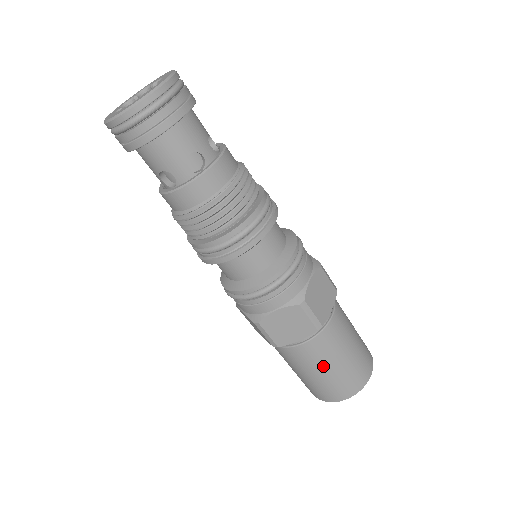
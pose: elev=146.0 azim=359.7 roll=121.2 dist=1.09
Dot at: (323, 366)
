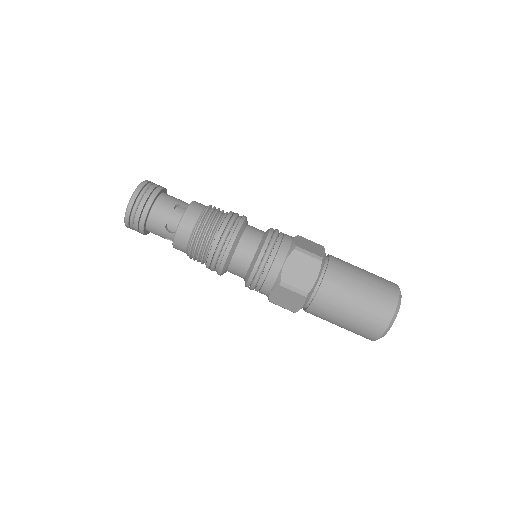
Dot at: (352, 291)
